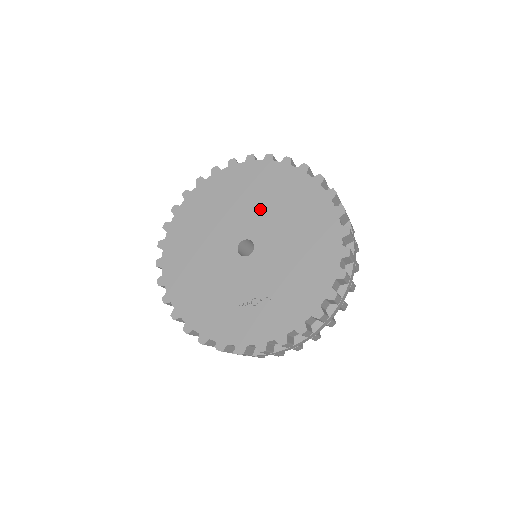
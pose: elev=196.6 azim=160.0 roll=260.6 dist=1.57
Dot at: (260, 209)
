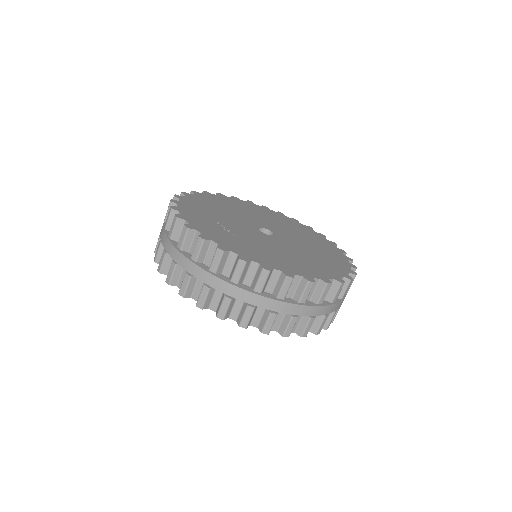
Dot at: (302, 242)
